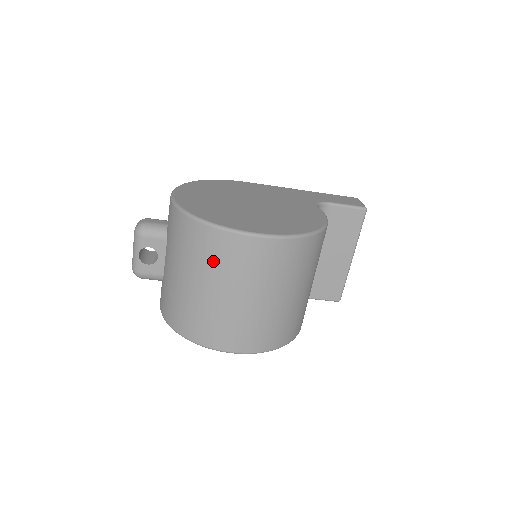
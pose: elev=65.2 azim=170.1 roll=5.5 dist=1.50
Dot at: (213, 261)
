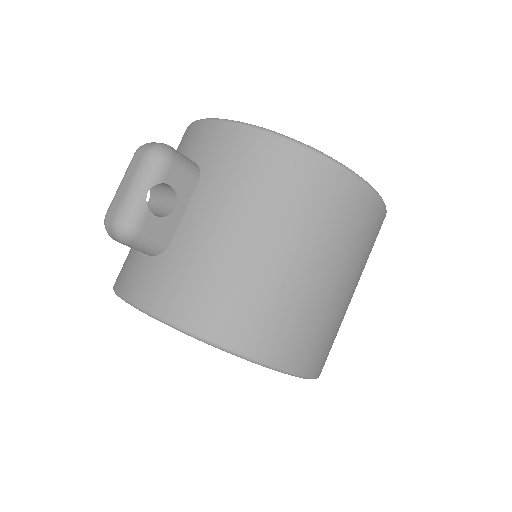
Dot at: (315, 211)
